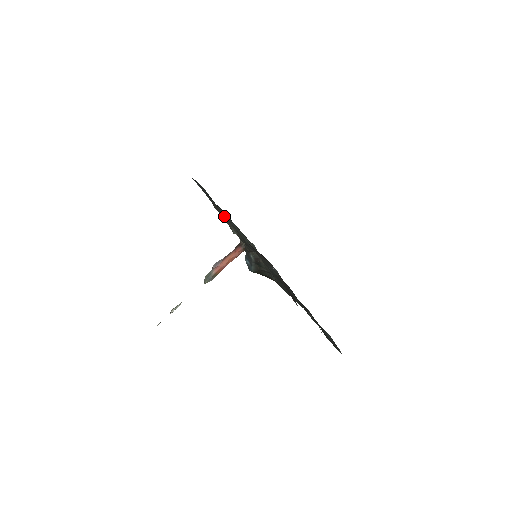
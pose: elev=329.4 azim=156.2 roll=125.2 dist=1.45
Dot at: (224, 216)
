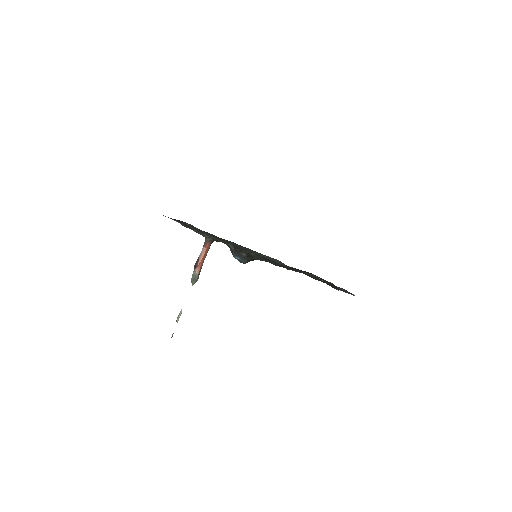
Dot at: occluded
